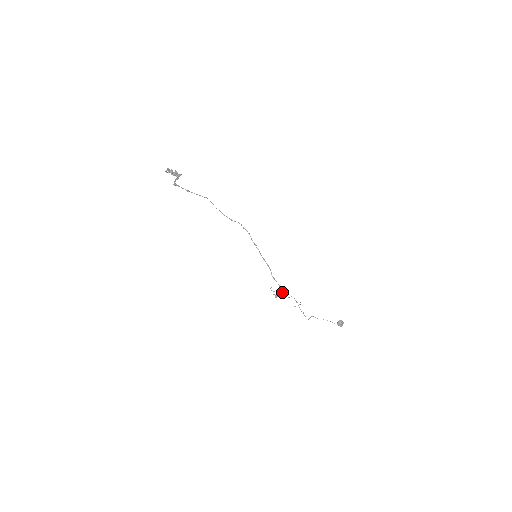
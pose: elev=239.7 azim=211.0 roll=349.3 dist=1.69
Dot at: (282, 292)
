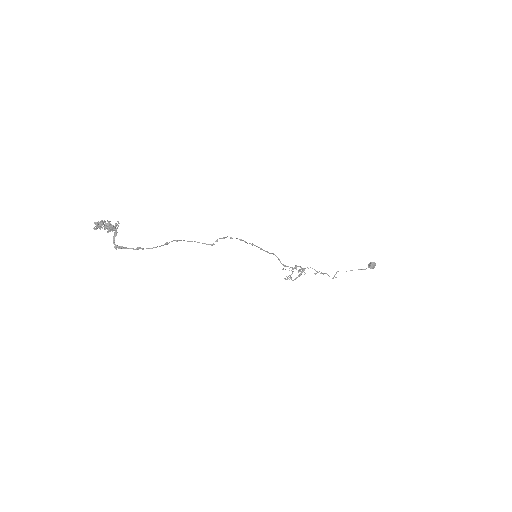
Dot at: occluded
